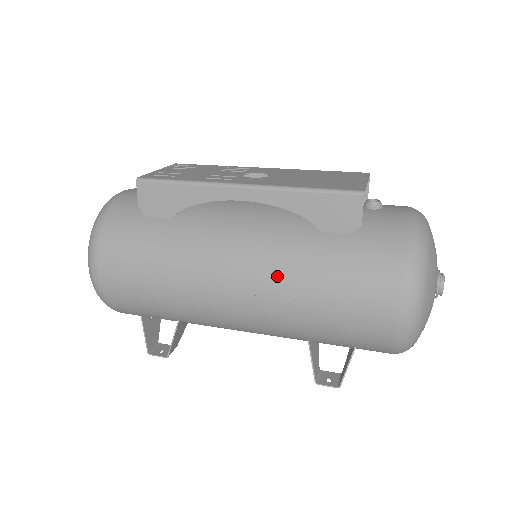
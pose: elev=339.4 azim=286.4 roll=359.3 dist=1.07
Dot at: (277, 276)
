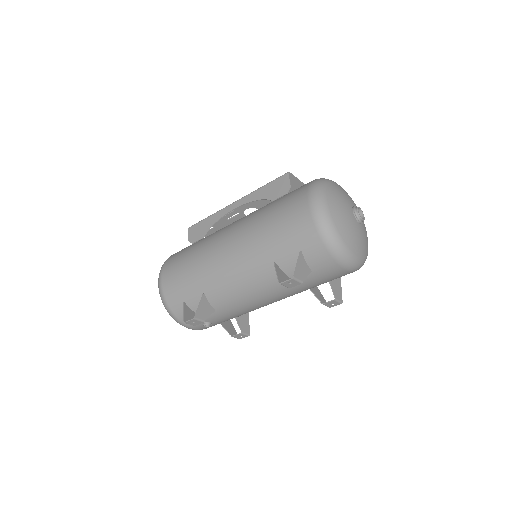
Dot at: (247, 224)
